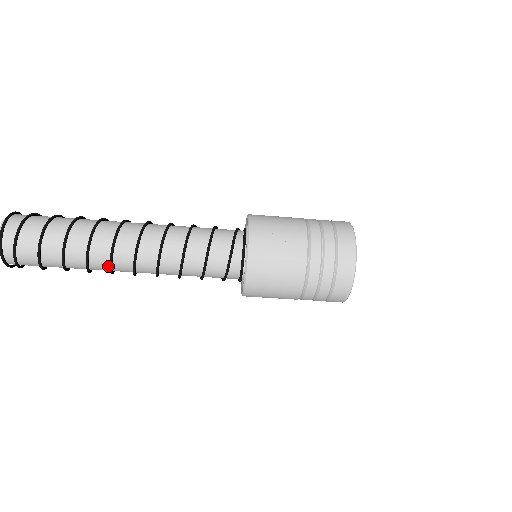
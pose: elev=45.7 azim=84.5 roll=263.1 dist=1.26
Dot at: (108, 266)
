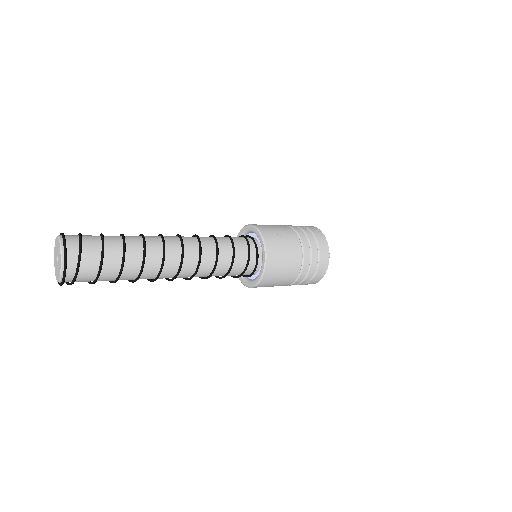
Dot at: (156, 273)
